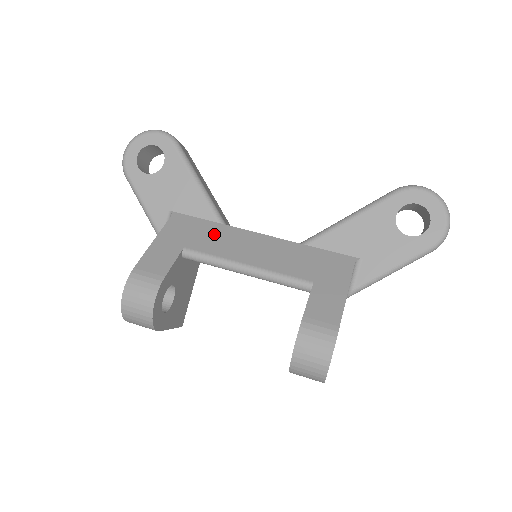
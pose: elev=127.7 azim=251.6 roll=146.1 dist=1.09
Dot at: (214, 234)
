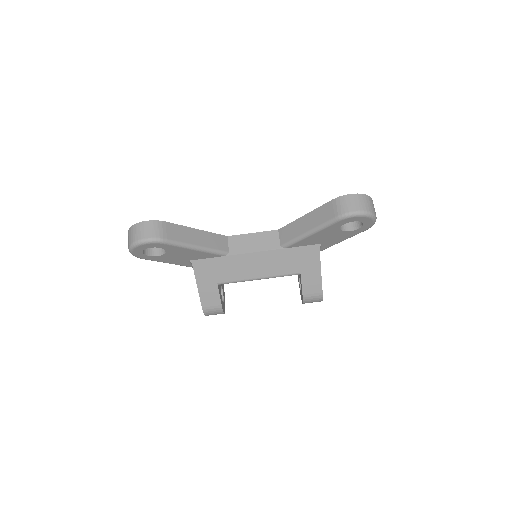
Dot at: (227, 266)
